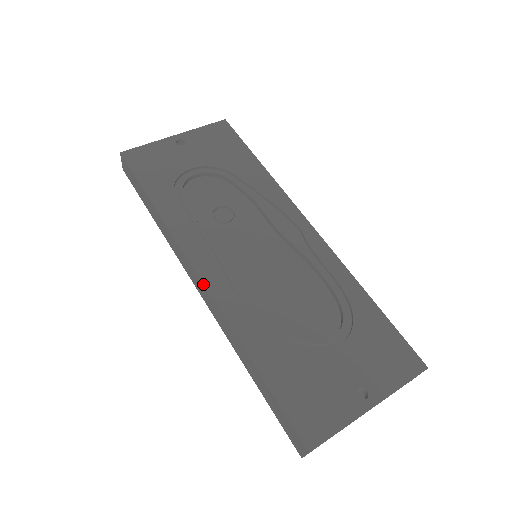
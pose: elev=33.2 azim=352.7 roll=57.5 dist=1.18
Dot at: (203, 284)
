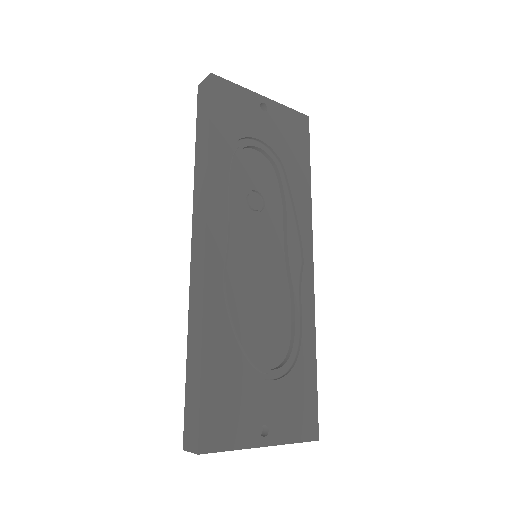
Dot at: (205, 252)
